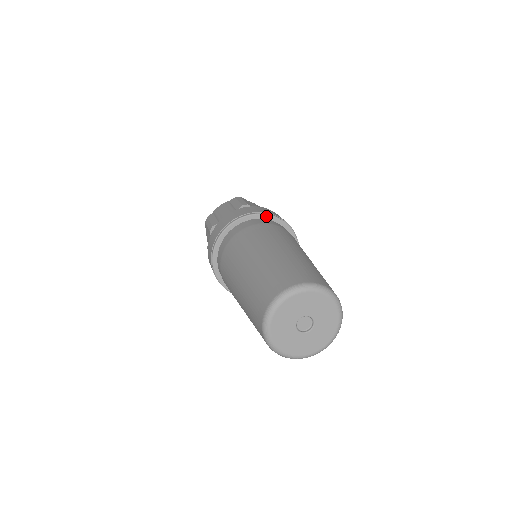
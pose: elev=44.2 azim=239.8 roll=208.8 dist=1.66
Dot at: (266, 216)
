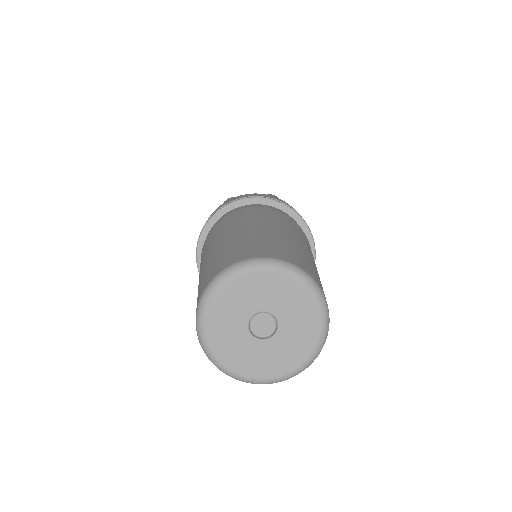
Dot at: (237, 203)
